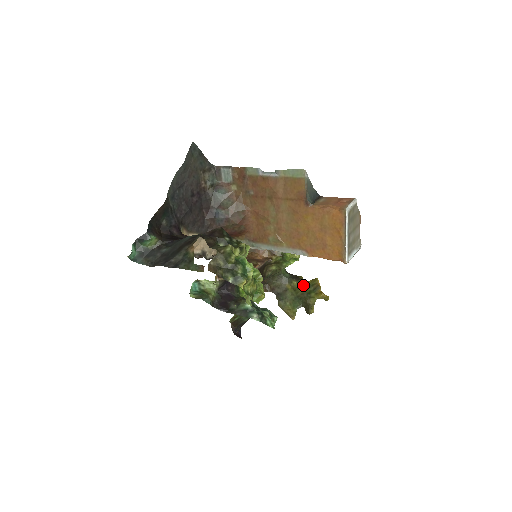
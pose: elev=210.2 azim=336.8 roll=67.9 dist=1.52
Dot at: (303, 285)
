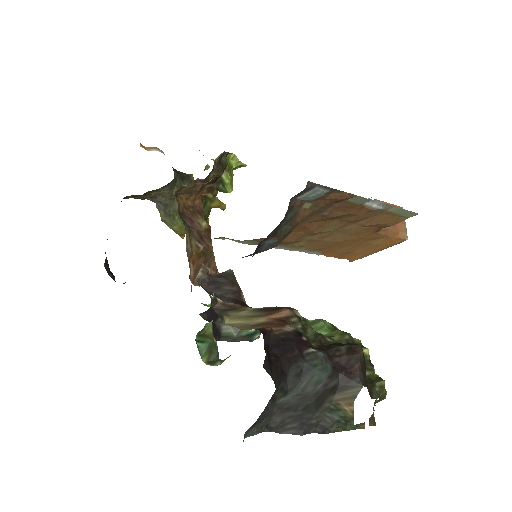
Dot at: occluded
